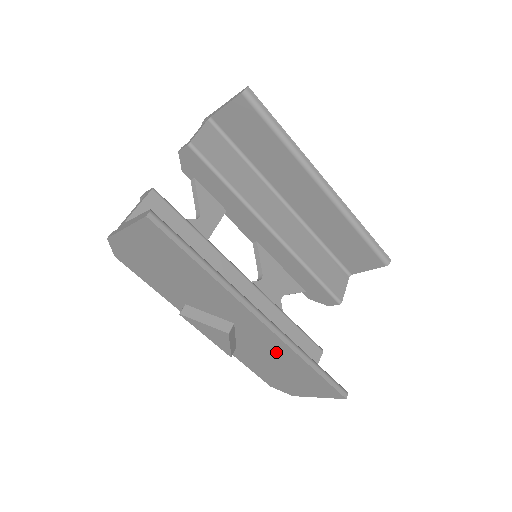
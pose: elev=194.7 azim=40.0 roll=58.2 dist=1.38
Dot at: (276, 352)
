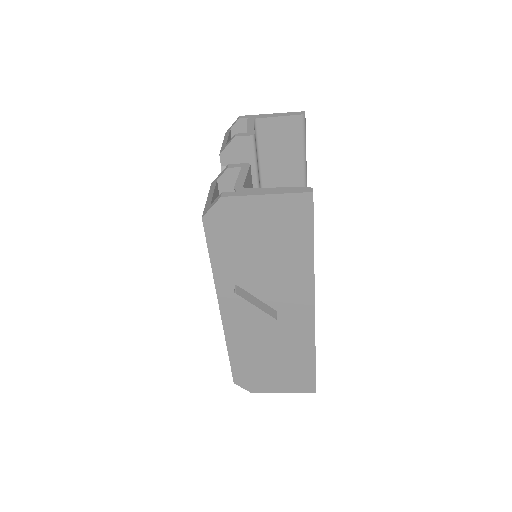
Dot at: (292, 344)
